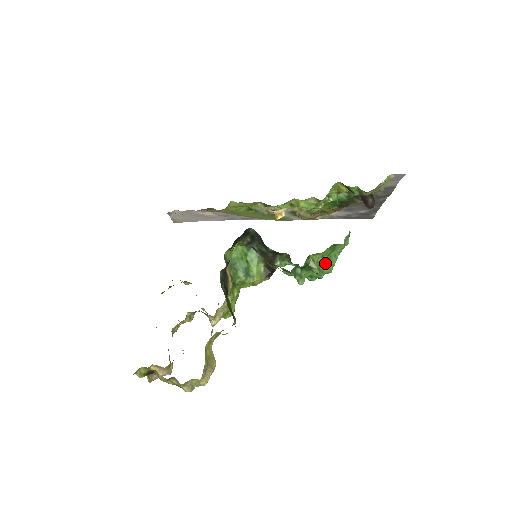
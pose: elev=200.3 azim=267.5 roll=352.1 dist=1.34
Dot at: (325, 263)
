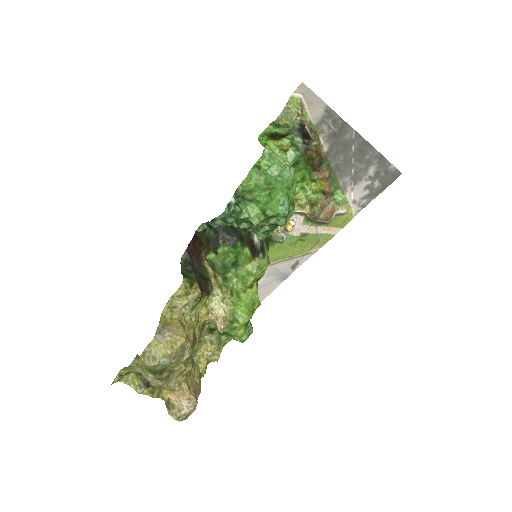
Dot at: (262, 189)
